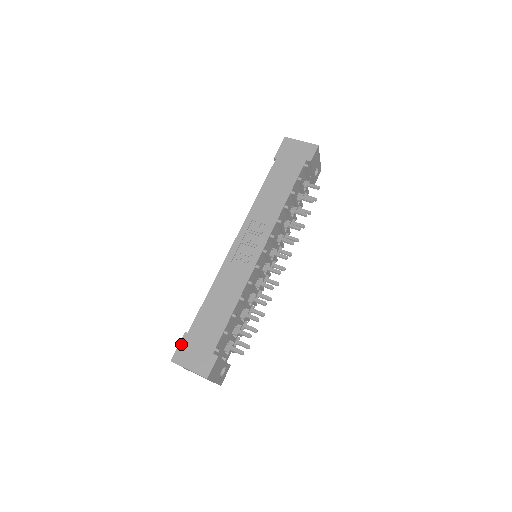
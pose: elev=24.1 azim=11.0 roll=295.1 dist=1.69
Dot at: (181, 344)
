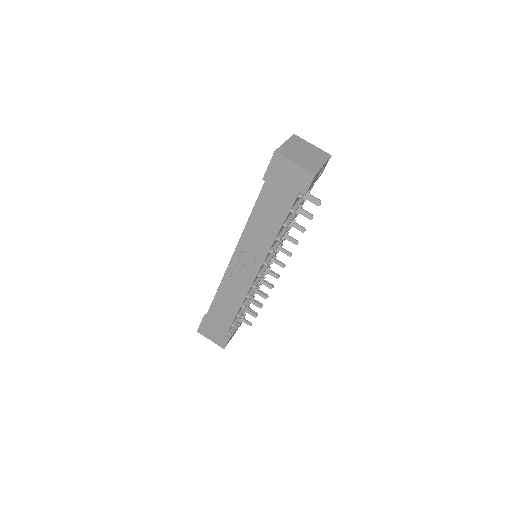
Dot at: (202, 324)
